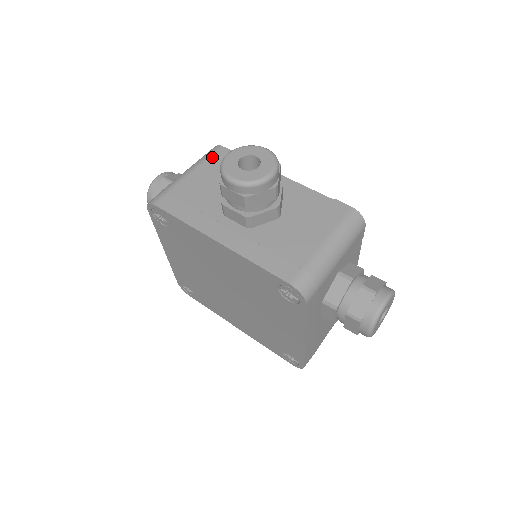
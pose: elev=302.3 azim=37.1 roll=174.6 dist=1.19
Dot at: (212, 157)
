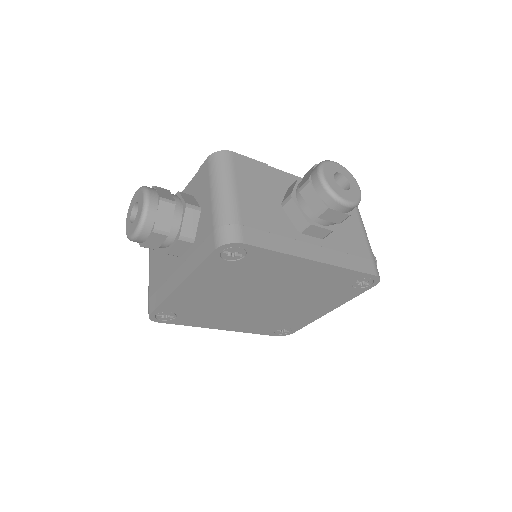
Dot at: (236, 167)
